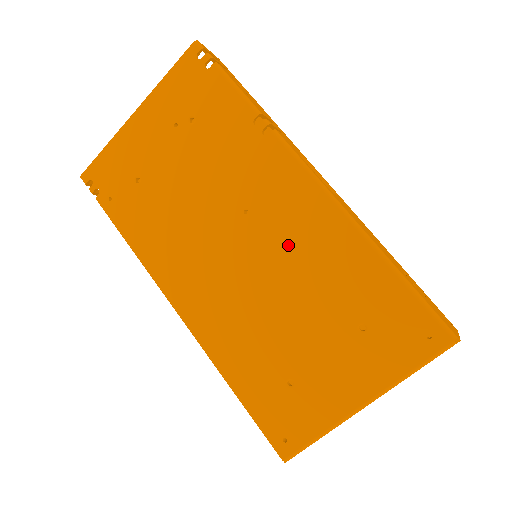
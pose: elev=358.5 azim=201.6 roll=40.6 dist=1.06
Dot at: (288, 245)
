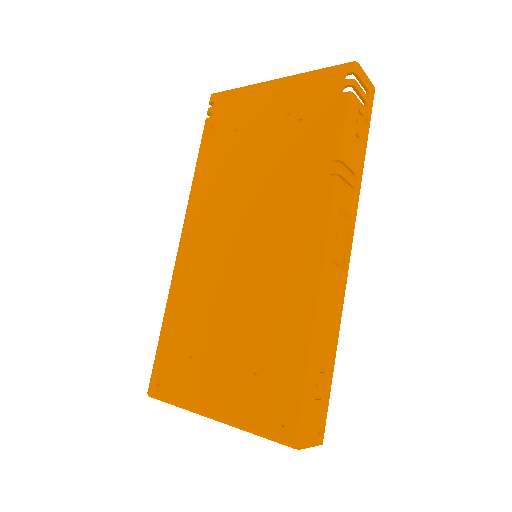
Dot at: (269, 270)
